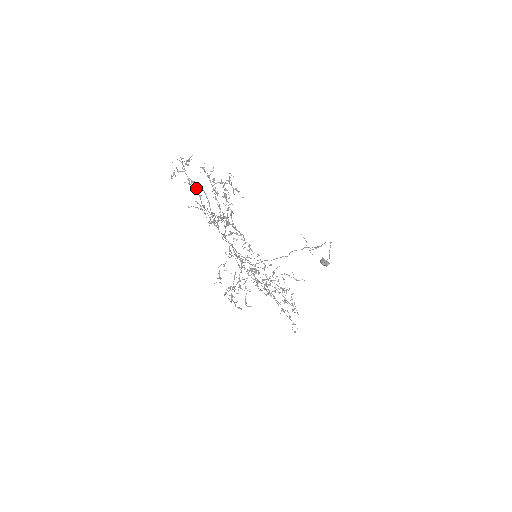
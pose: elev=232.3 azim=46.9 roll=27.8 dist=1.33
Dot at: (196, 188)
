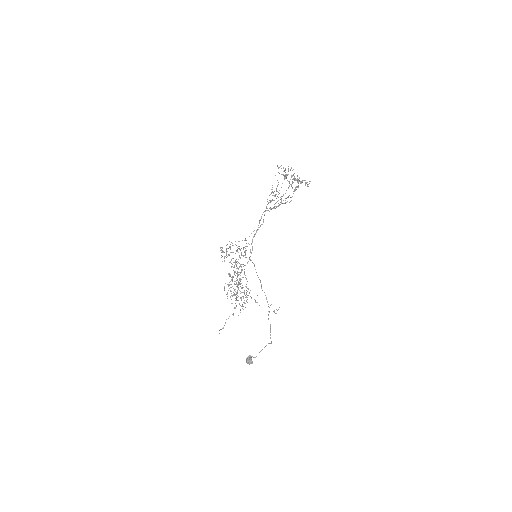
Dot at: occluded
